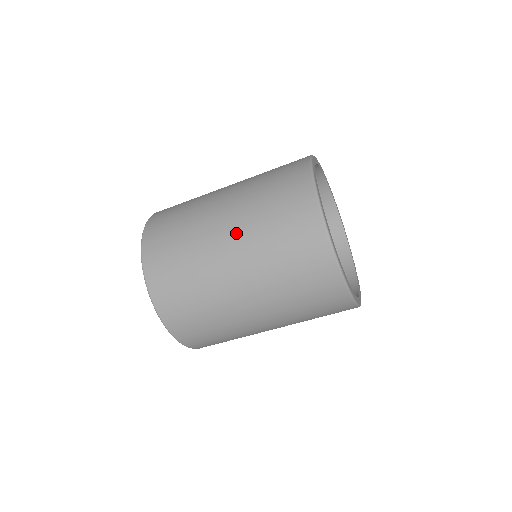
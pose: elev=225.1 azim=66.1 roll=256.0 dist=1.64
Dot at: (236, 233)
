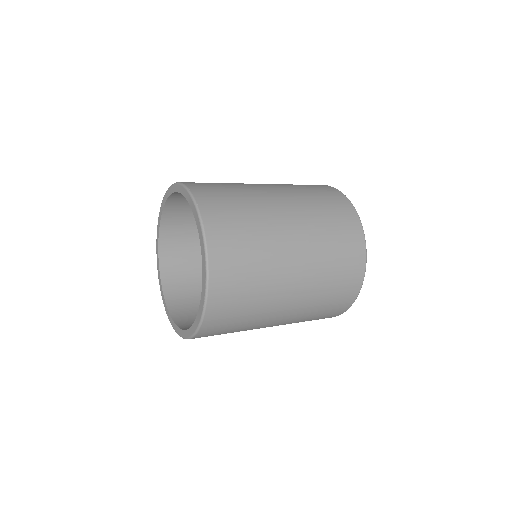
Dot at: occluded
